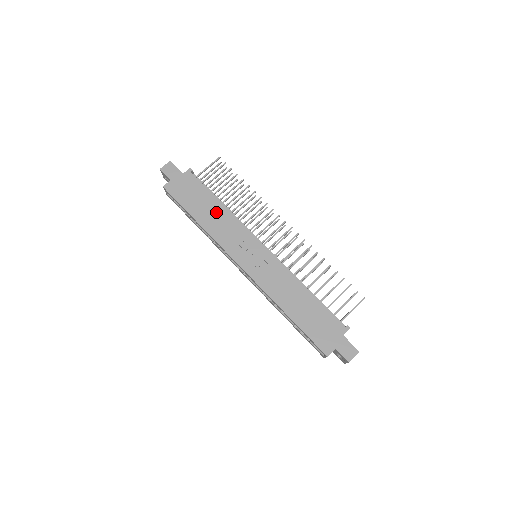
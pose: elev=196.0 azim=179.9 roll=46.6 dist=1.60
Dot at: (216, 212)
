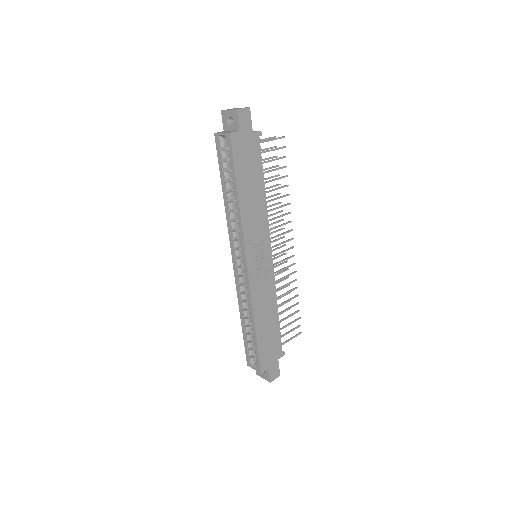
Dot at: (257, 197)
